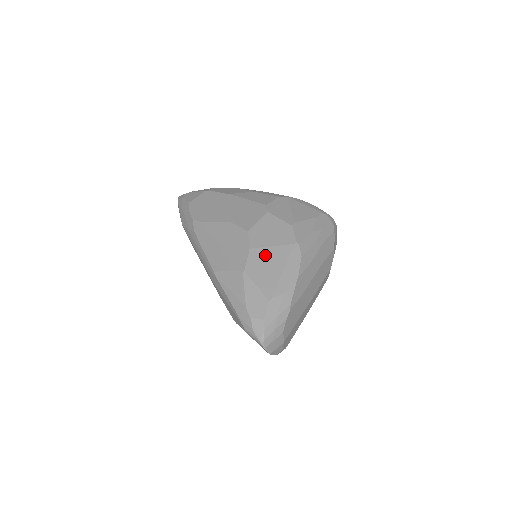
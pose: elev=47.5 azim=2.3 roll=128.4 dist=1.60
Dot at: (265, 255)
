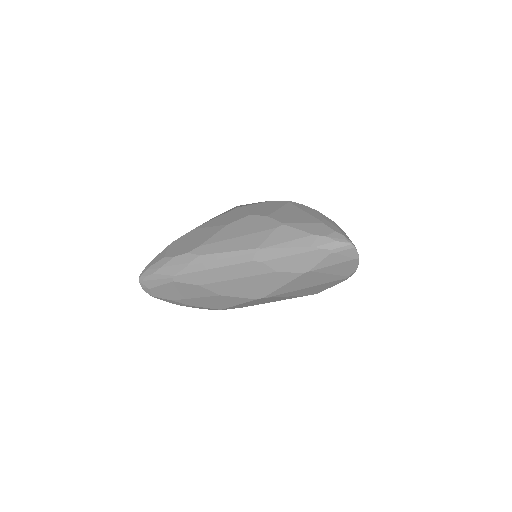
Dot at: (282, 213)
